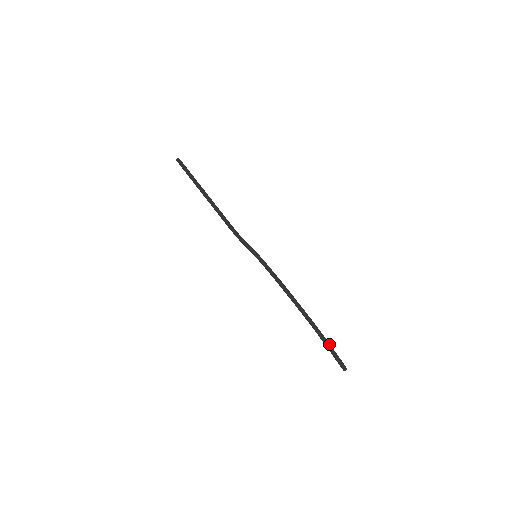
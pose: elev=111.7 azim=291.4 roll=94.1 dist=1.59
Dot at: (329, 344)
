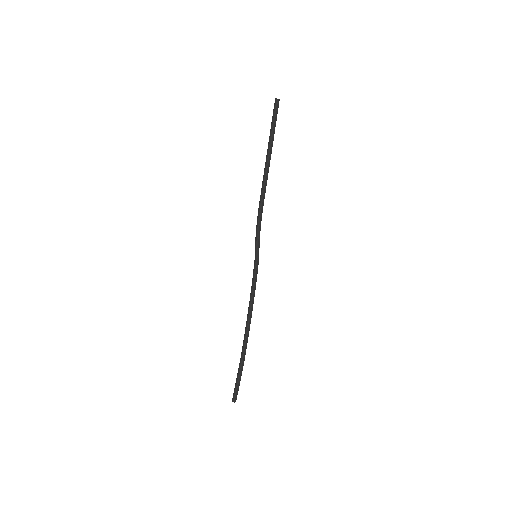
Dot at: (241, 374)
